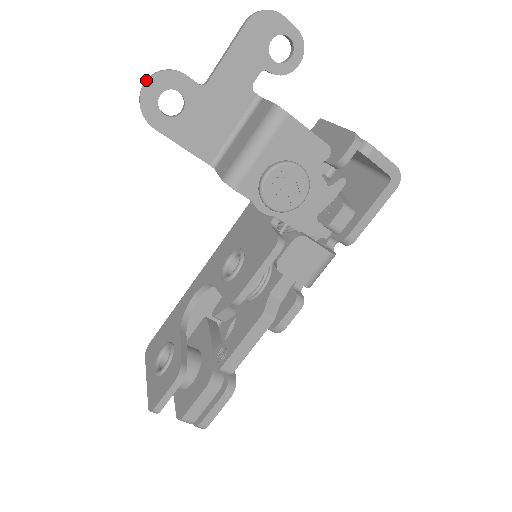
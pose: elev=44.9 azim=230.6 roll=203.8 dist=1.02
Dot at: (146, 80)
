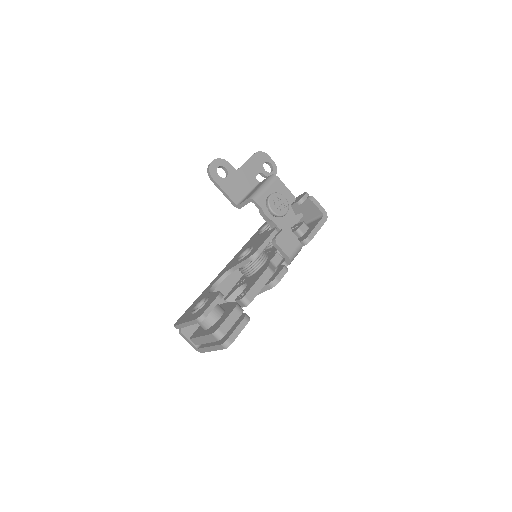
Dot at: (213, 160)
